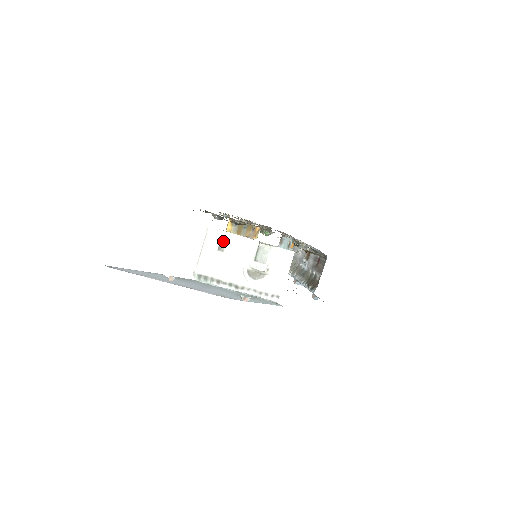
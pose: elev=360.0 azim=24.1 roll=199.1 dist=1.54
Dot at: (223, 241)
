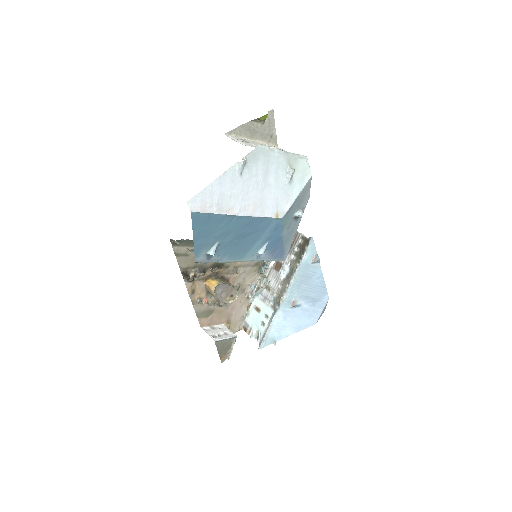
Dot at: (242, 140)
